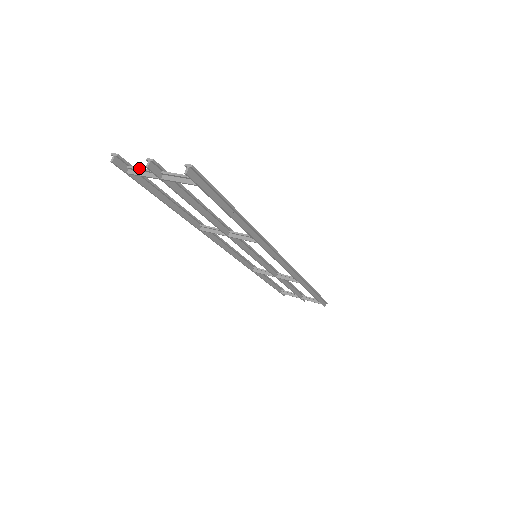
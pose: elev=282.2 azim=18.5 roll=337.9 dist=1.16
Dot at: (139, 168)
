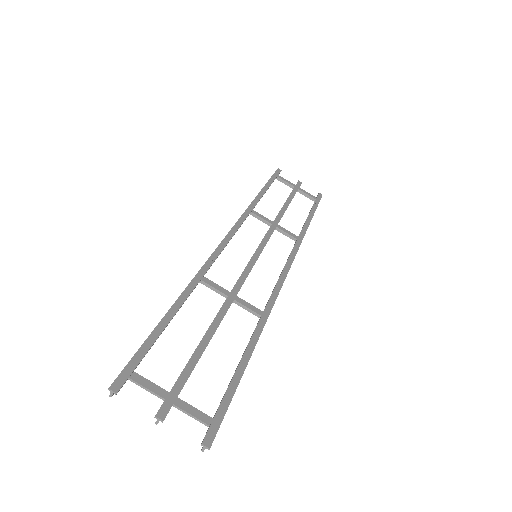
Dot at: (142, 386)
